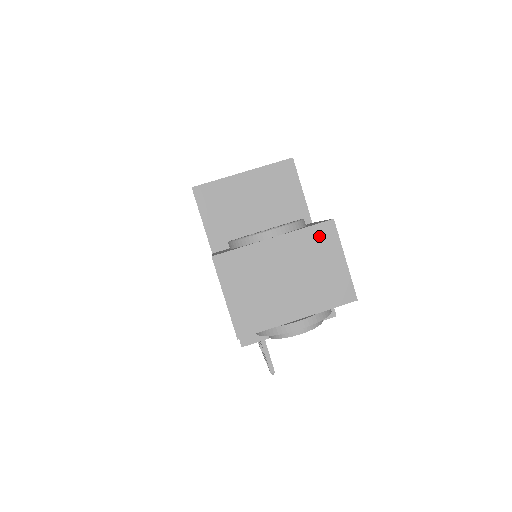
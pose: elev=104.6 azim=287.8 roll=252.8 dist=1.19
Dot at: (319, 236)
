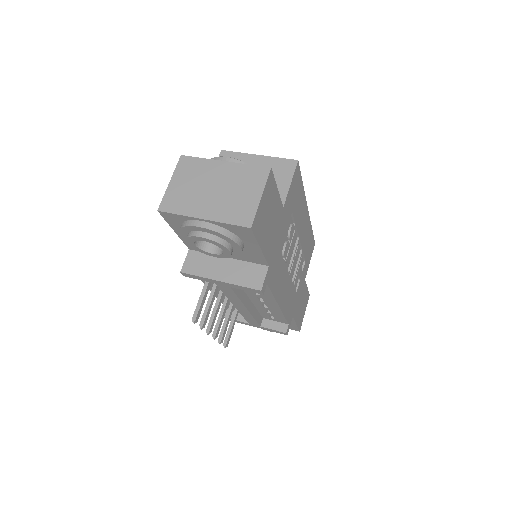
Dot at: (254, 174)
